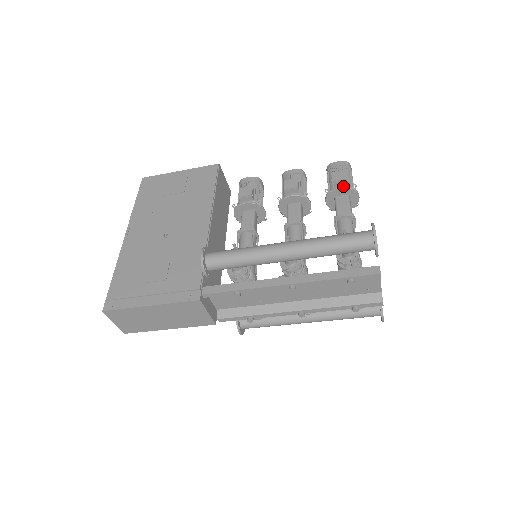
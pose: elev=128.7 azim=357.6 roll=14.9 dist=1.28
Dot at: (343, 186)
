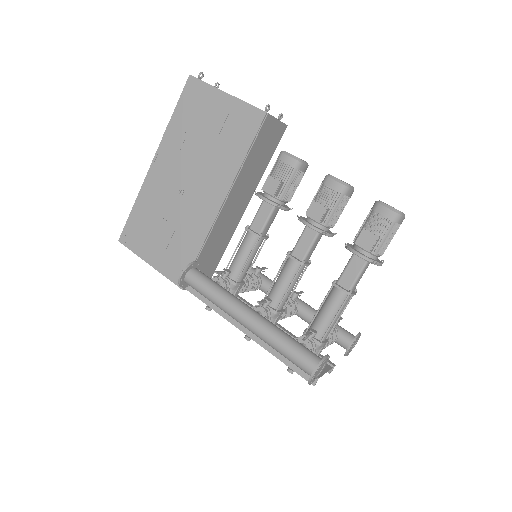
Dot at: (362, 256)
